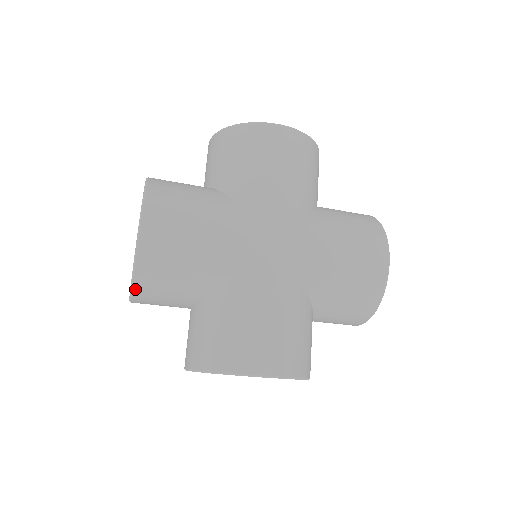
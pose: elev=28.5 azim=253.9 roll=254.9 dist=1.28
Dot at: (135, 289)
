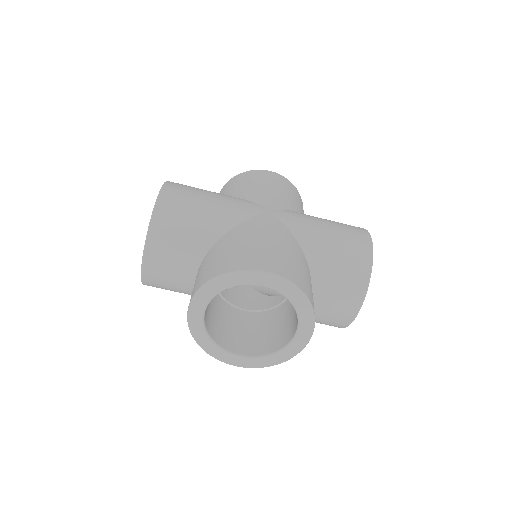
Dot at: (151, 234)
